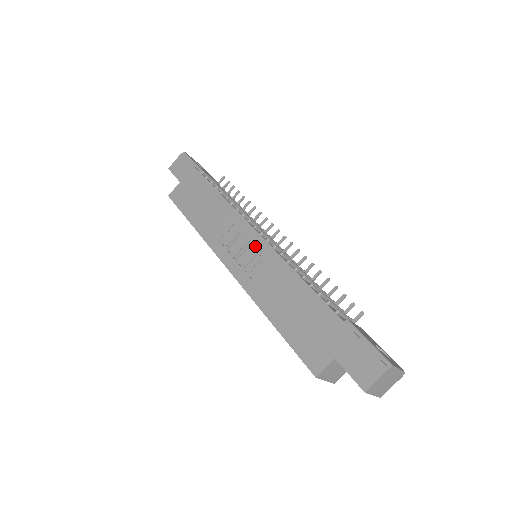
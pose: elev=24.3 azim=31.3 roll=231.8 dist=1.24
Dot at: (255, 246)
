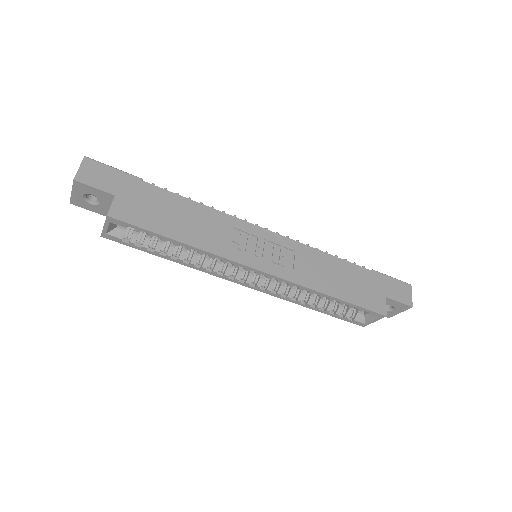
Dot at: (273, 242)
